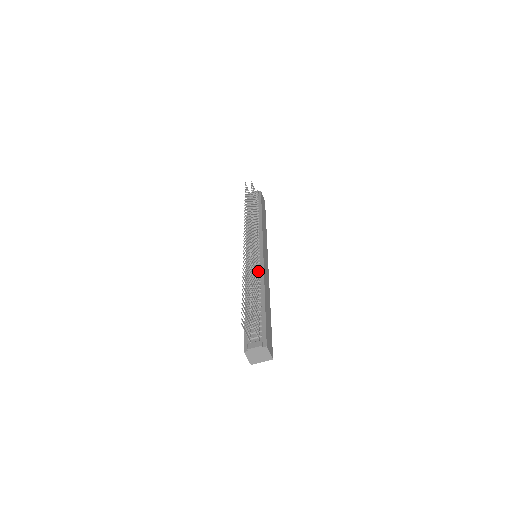
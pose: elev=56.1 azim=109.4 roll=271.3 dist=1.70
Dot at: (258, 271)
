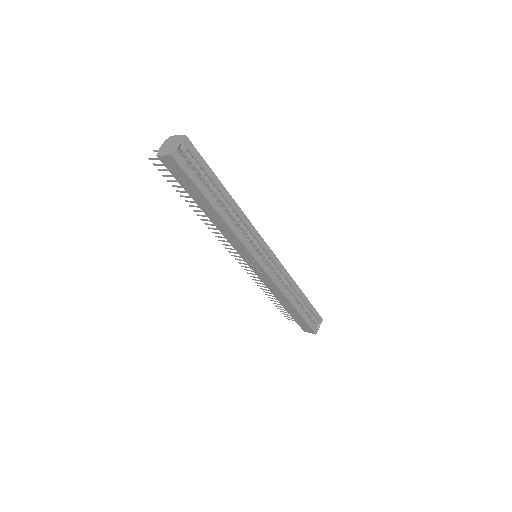
Dot at: occluded
